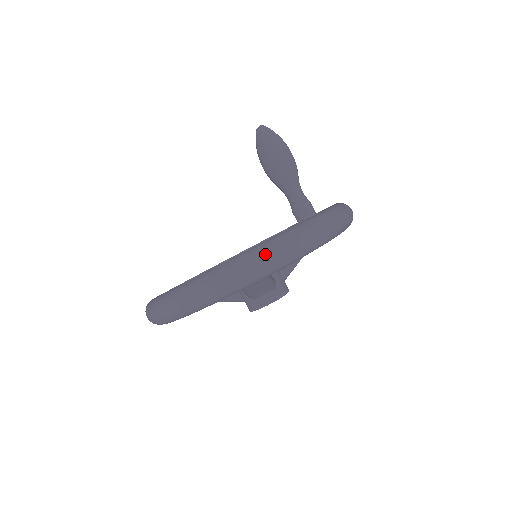
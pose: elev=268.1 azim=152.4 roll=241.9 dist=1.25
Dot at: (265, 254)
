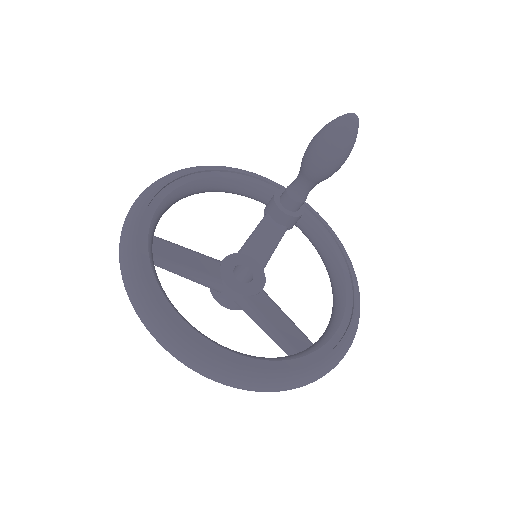
Dot at: occluded
